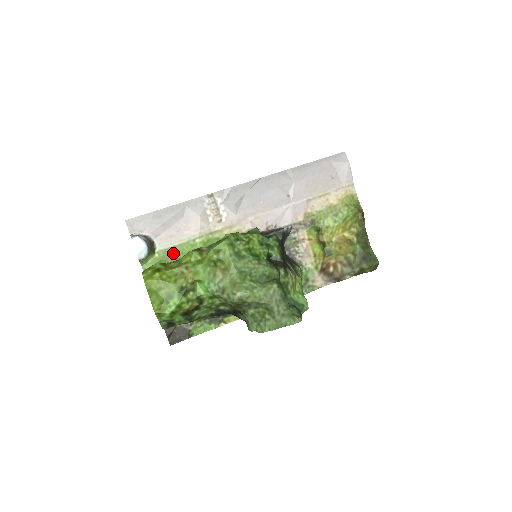
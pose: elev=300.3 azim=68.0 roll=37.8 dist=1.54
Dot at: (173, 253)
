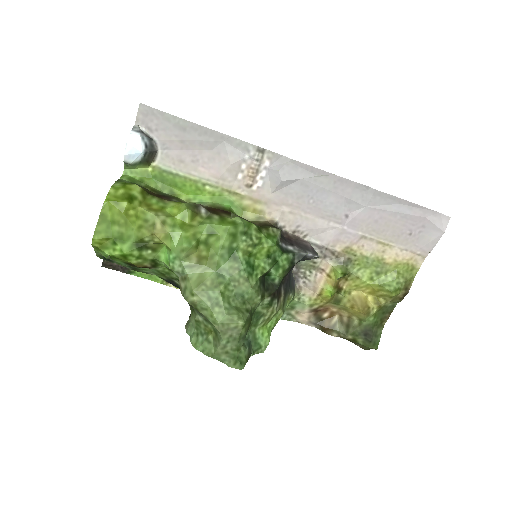
Dot at: (170, 180)
